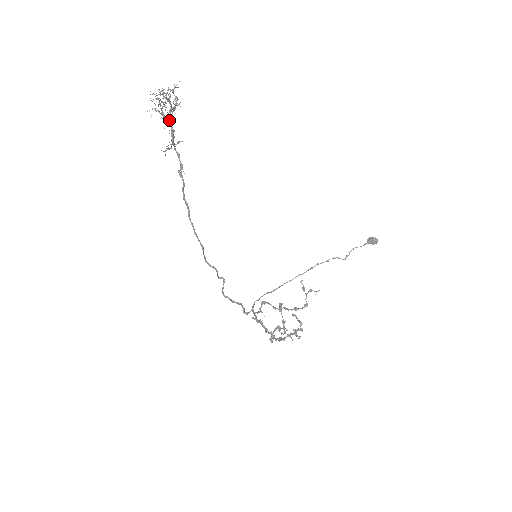
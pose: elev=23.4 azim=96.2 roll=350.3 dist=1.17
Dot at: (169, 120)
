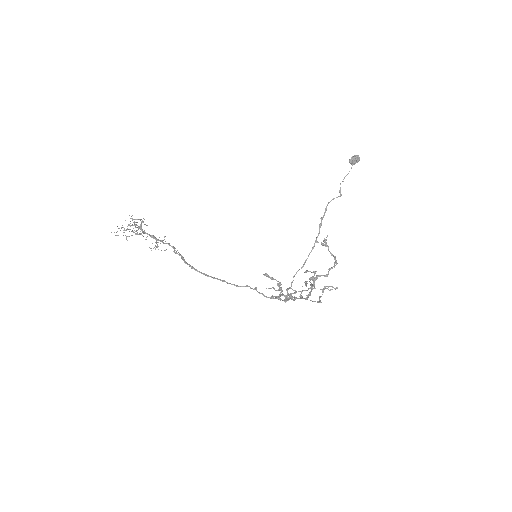
Dot at: (144, 233)
